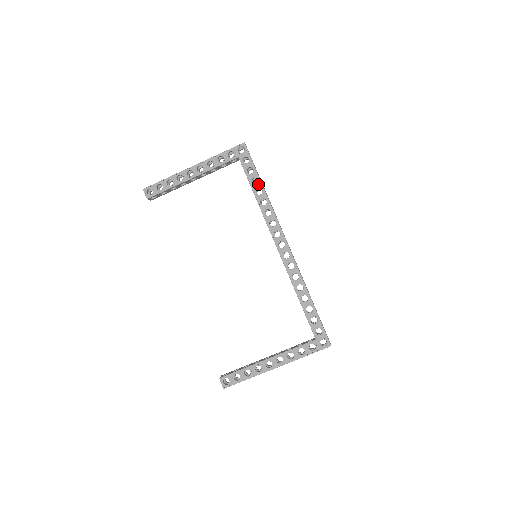
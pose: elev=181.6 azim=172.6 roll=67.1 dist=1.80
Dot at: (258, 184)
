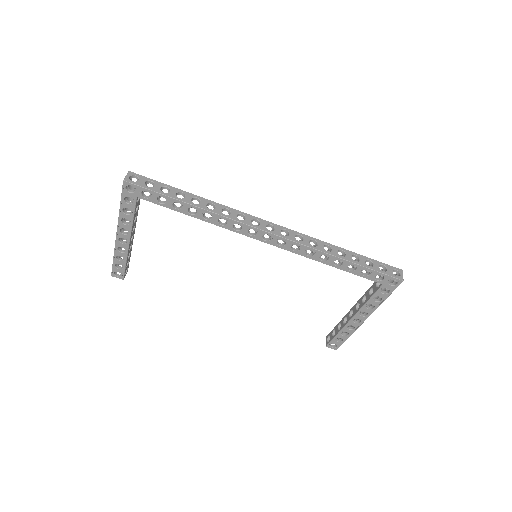
Dot at: (183, 206)
